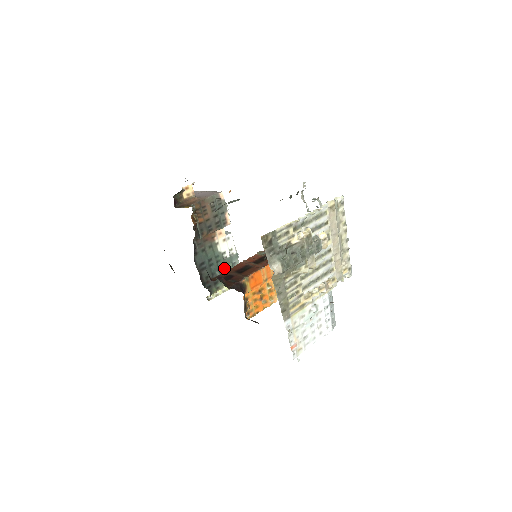
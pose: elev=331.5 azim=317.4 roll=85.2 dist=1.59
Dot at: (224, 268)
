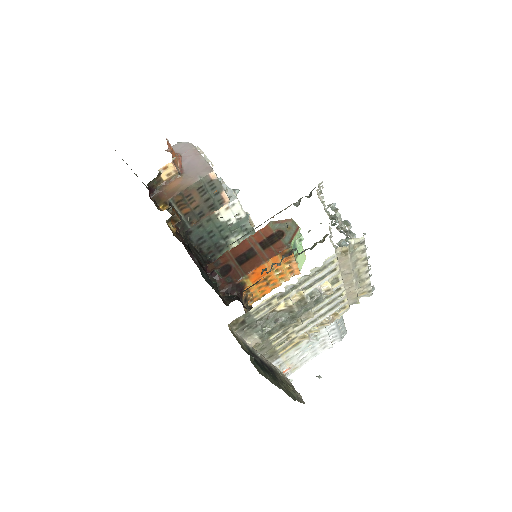
Dot at: (230, 234)
